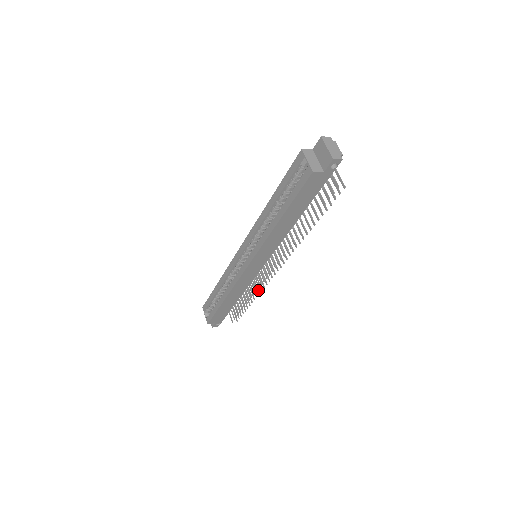
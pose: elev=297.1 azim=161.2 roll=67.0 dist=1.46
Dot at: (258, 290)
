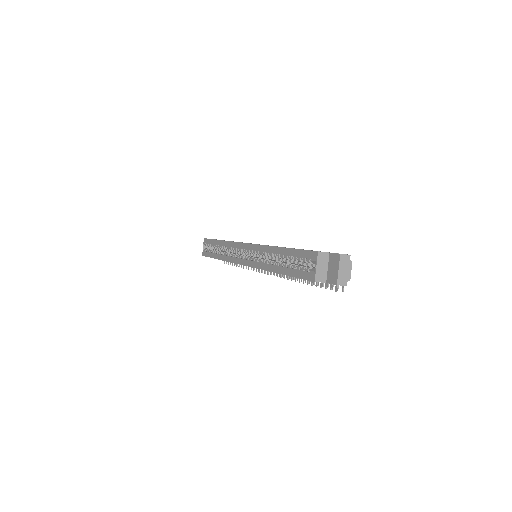
Dot at: occluded
